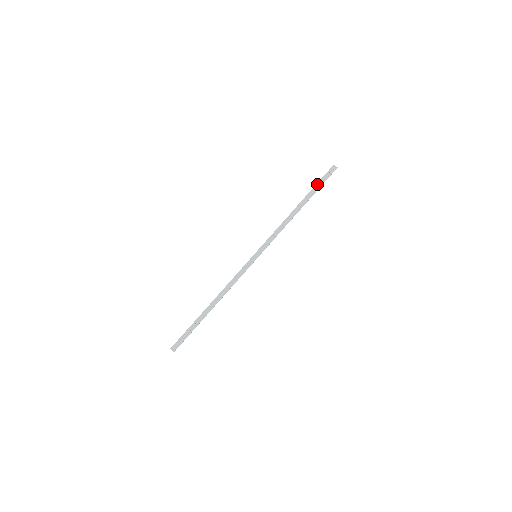
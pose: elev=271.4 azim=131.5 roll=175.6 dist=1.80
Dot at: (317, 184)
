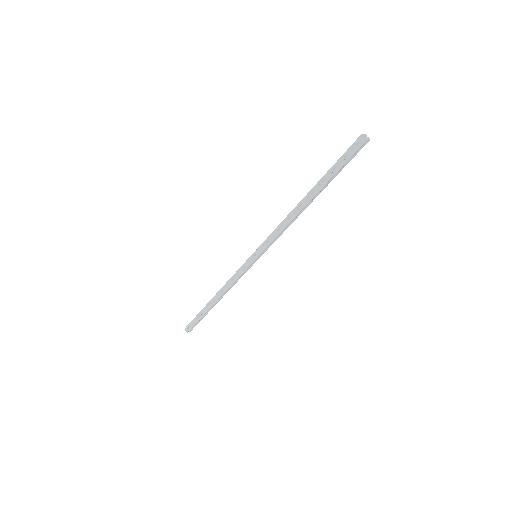
Dot at: (332, 167)
